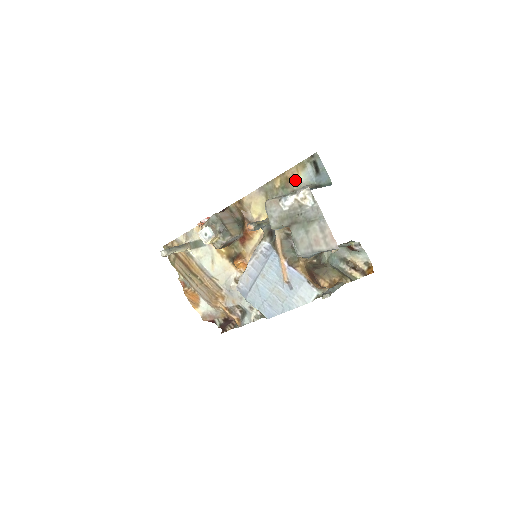
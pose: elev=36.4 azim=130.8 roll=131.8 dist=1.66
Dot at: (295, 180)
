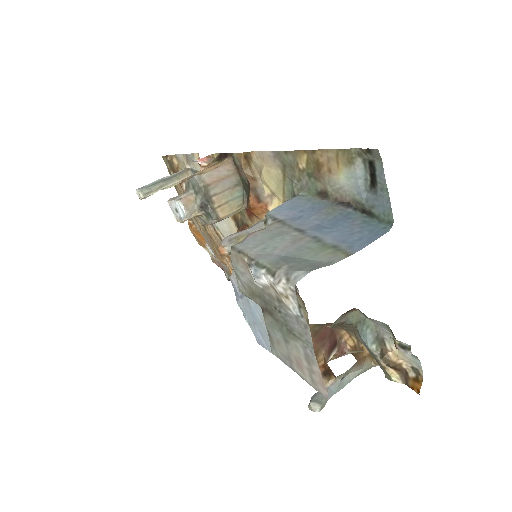
Dot at: (331, 175)
